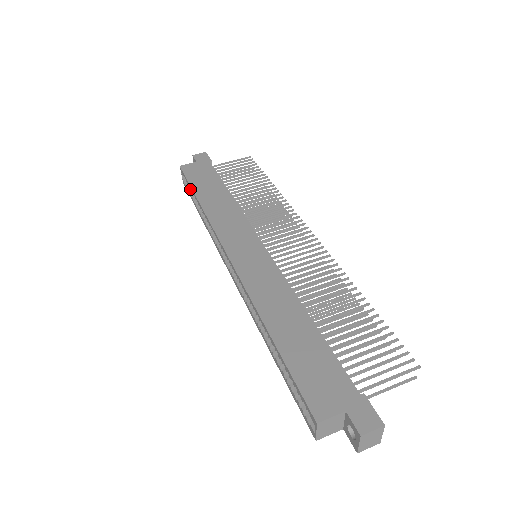
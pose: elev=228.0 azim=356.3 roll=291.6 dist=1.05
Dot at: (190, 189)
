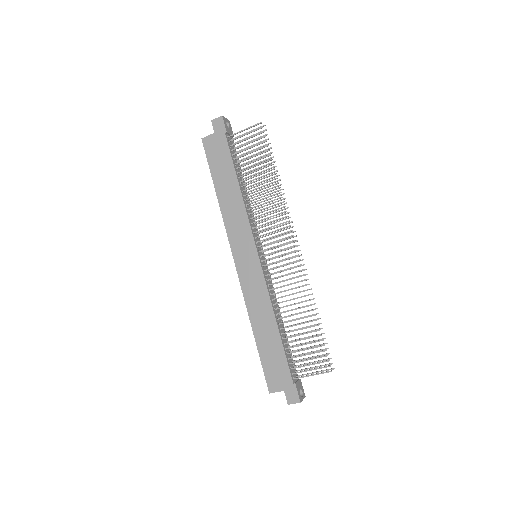
Dot at: occluded
